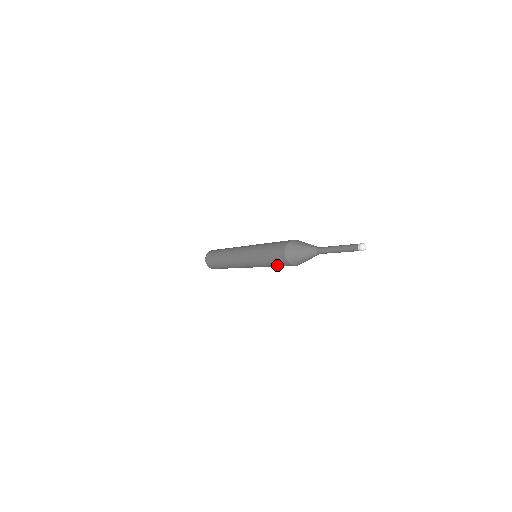
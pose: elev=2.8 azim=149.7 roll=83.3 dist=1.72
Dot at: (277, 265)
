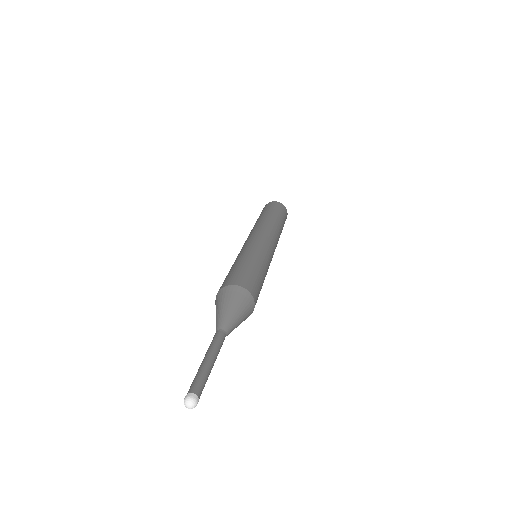
Dot at: occluded
